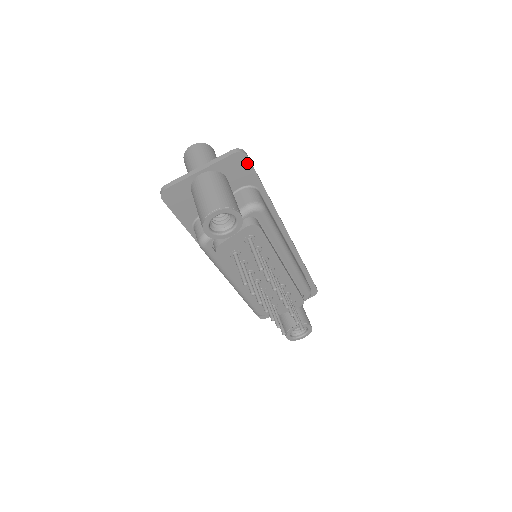
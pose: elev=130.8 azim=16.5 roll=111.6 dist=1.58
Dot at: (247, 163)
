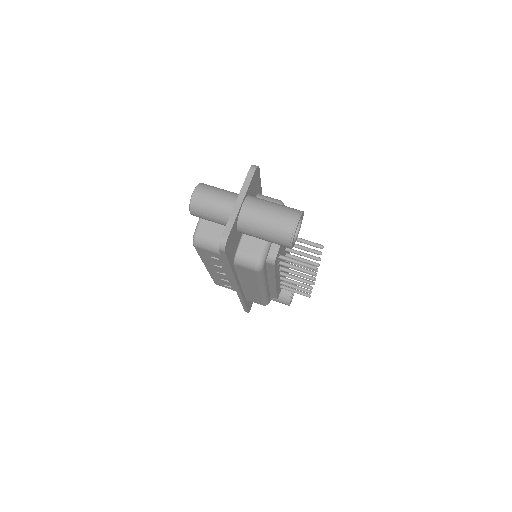
Dot at: (258, 174)
